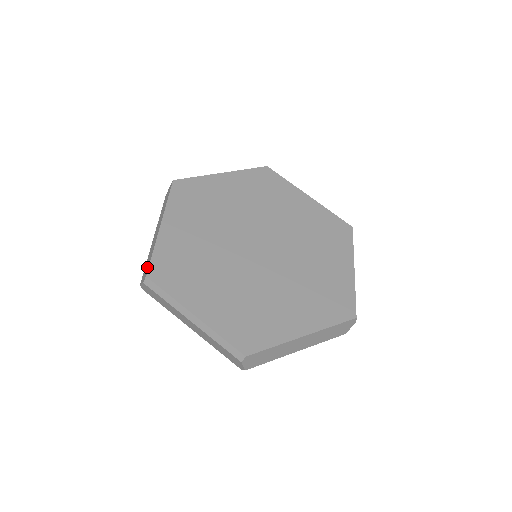
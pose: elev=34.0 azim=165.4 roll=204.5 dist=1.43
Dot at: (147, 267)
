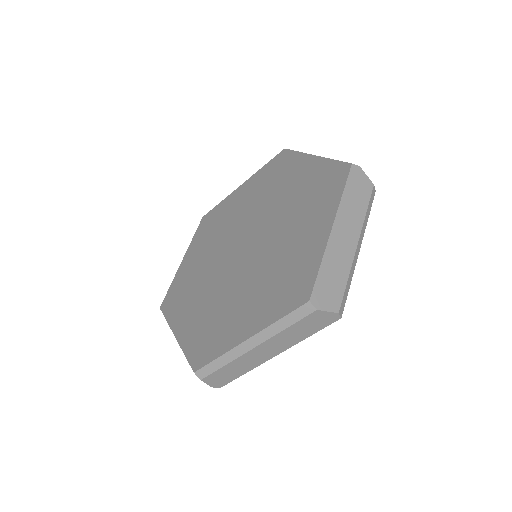
Dot at: occluded
